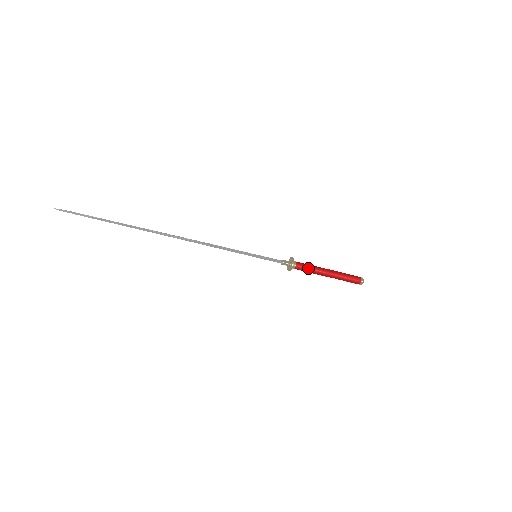
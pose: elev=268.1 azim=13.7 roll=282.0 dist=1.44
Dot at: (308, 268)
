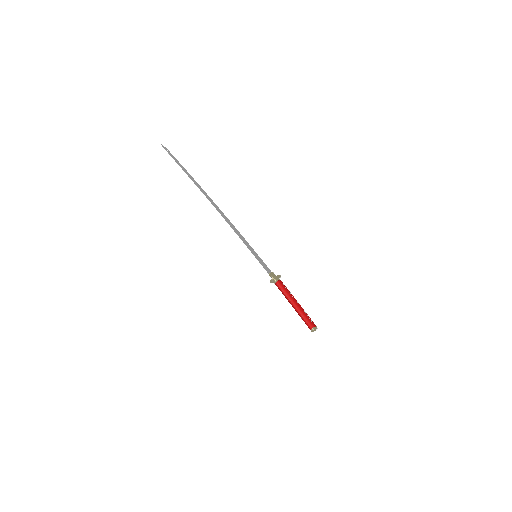
Dot at: (283, 290)
